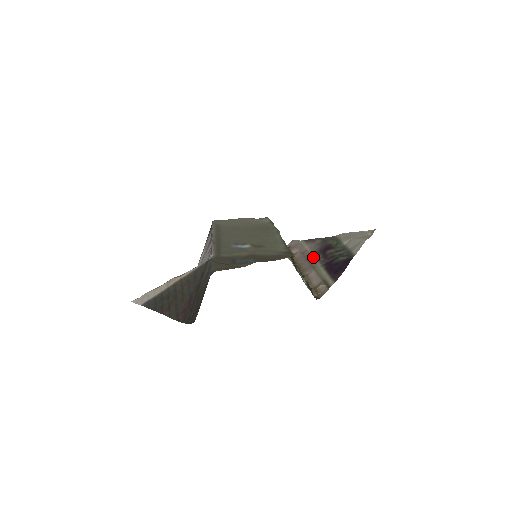
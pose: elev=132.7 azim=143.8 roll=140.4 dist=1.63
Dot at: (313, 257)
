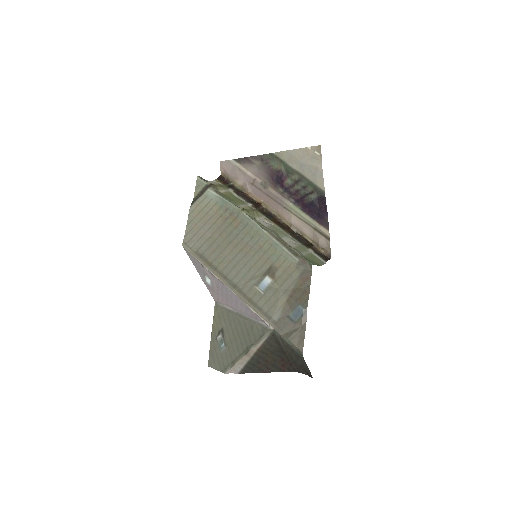
Dot at: (273, 192)
